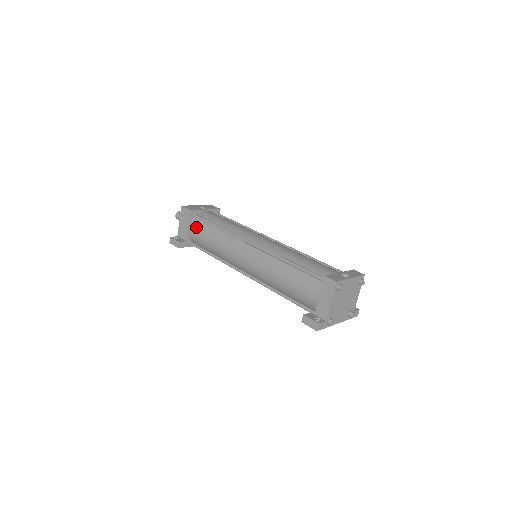
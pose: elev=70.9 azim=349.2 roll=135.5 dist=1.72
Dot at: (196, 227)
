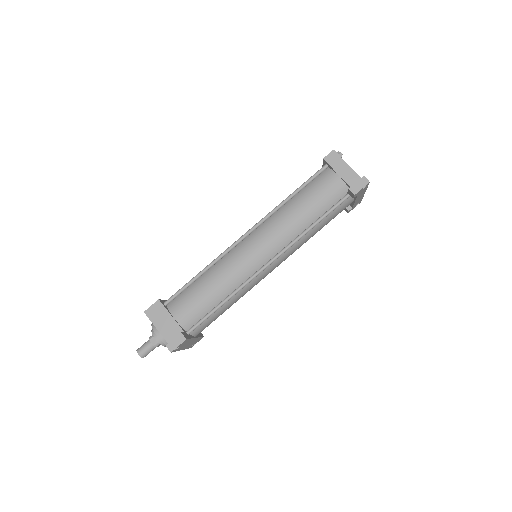
Dot at: (180, 305)
